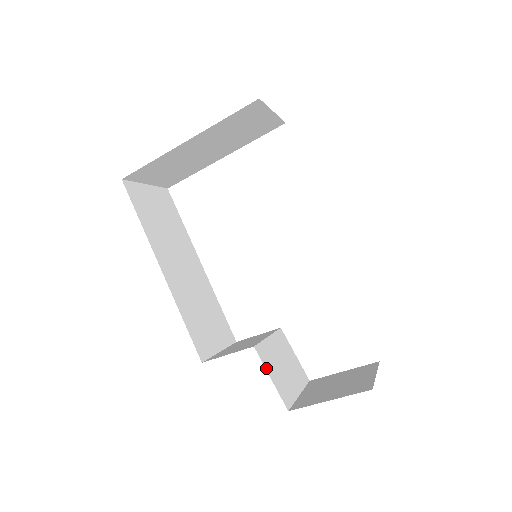
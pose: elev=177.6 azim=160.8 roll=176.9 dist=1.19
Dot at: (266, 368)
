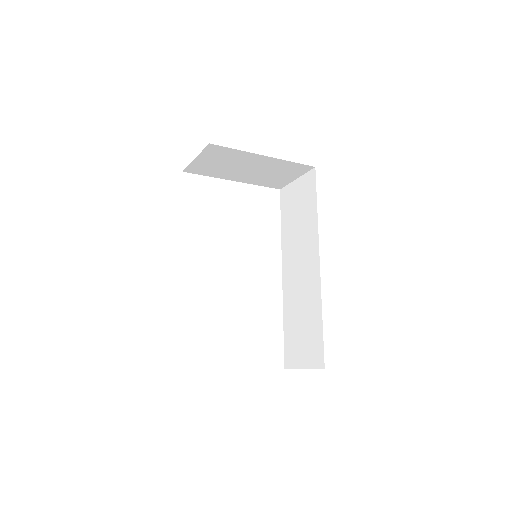
Dot at: occluded
